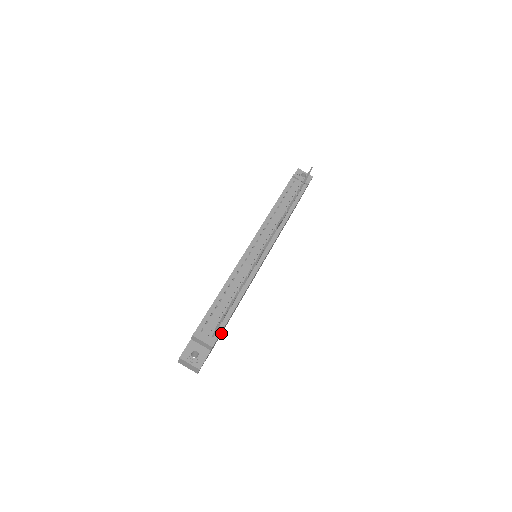
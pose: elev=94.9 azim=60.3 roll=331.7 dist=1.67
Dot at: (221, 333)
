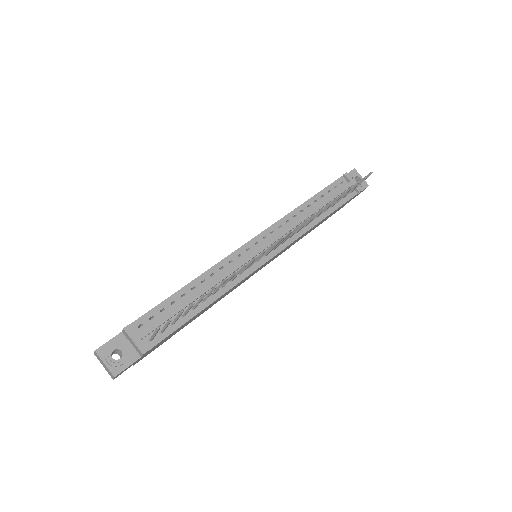
Dot at: (169, 337)
